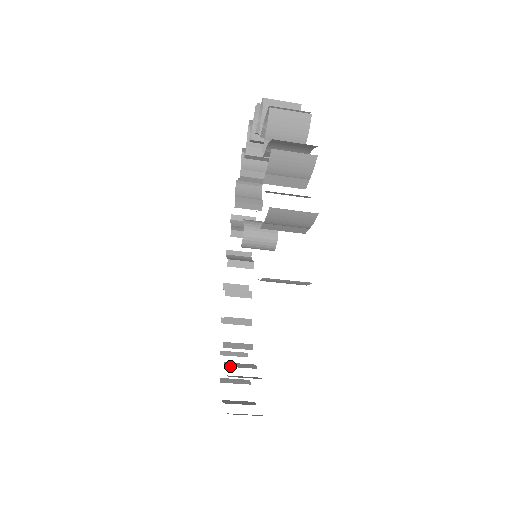
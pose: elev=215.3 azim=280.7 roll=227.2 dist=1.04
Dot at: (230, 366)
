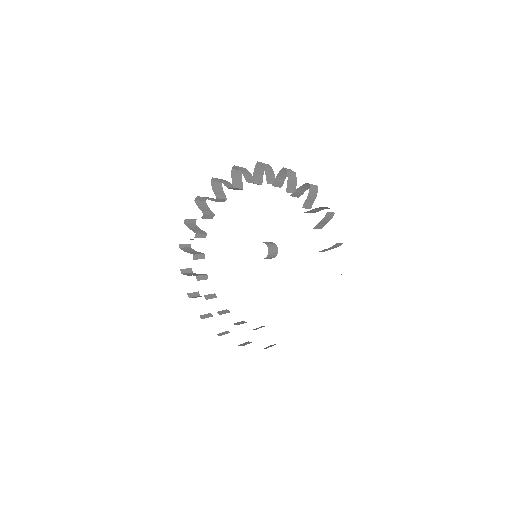
Dot at: (199, 280)
